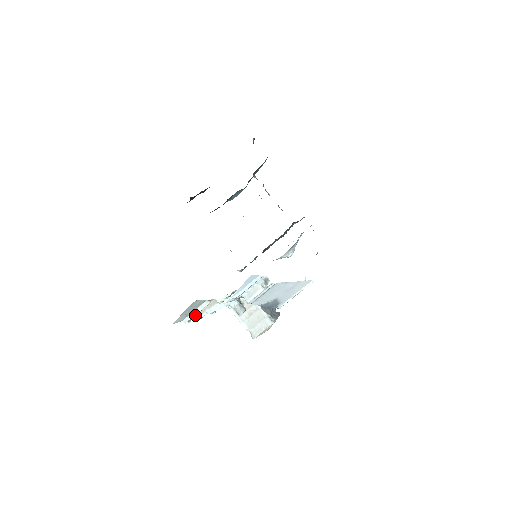
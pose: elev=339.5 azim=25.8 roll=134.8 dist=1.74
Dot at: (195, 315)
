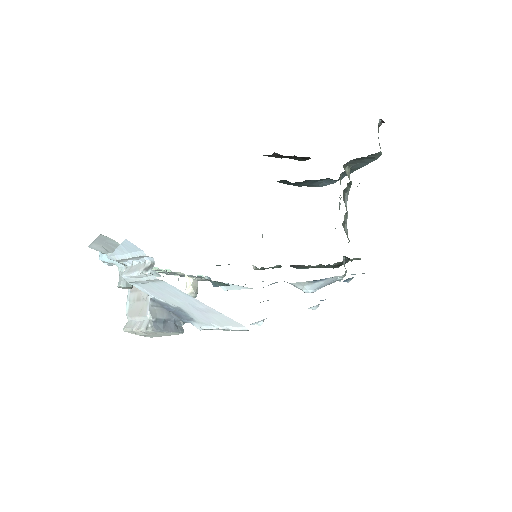
Dot at: occluded
